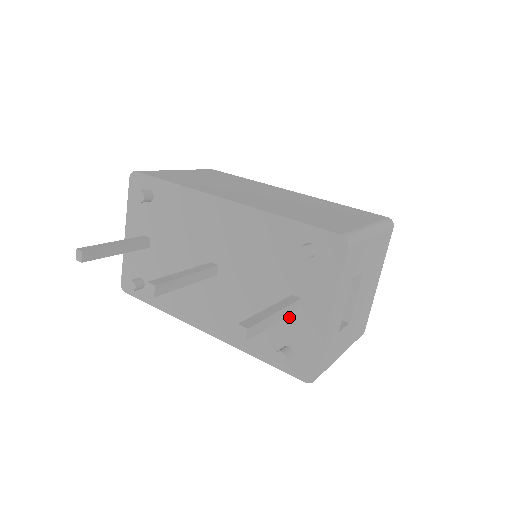
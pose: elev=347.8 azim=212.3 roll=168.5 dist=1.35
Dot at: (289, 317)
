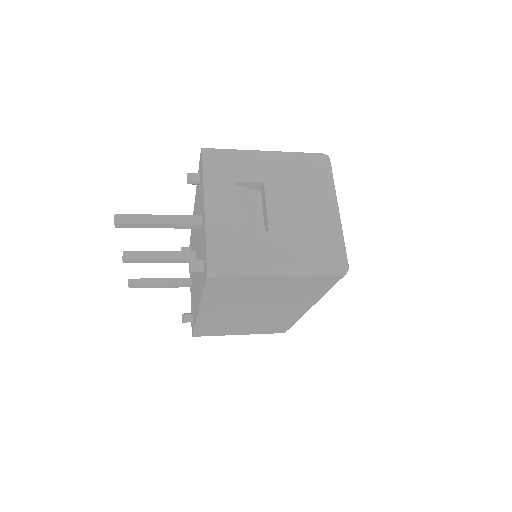
Dot at: occluded
